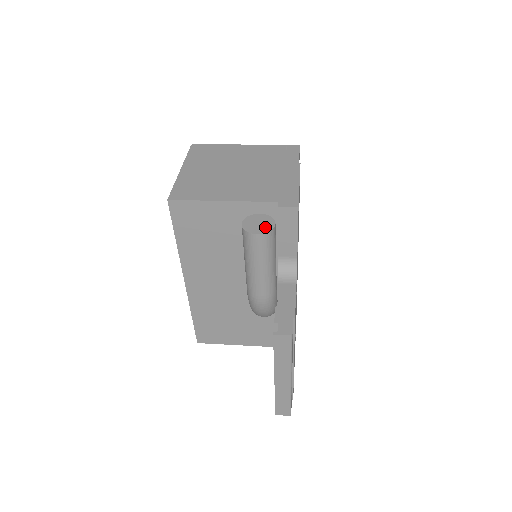
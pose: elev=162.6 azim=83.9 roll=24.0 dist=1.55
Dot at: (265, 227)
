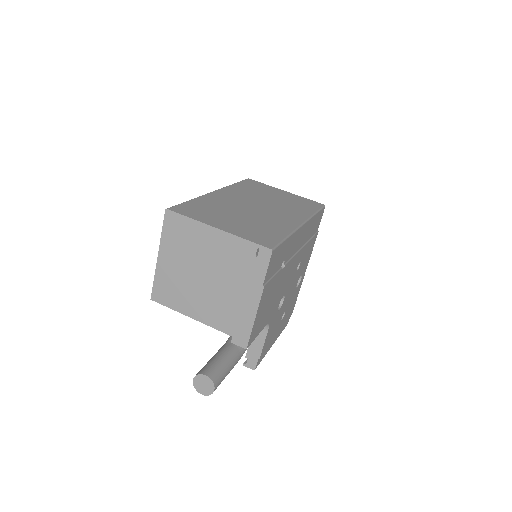
Dot at: (207, 391)
